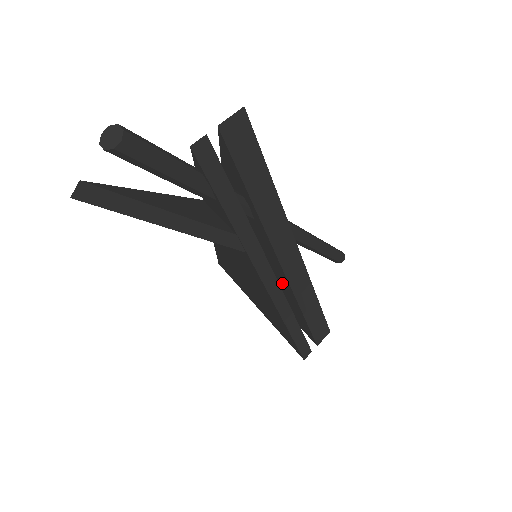
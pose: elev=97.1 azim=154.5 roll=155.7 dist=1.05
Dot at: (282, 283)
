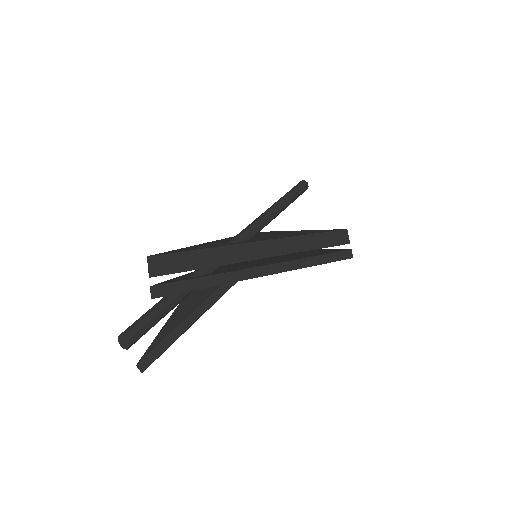
Dot at: occluded
